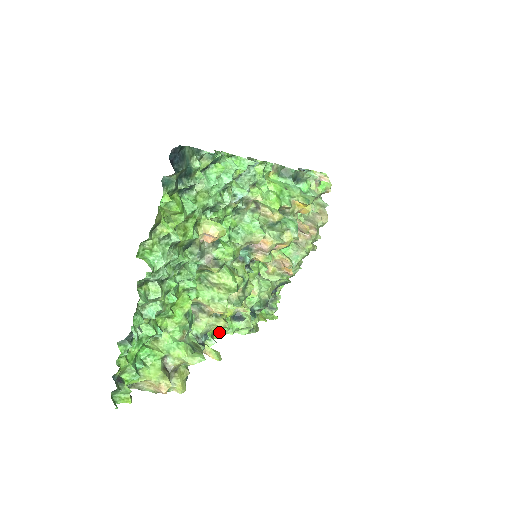
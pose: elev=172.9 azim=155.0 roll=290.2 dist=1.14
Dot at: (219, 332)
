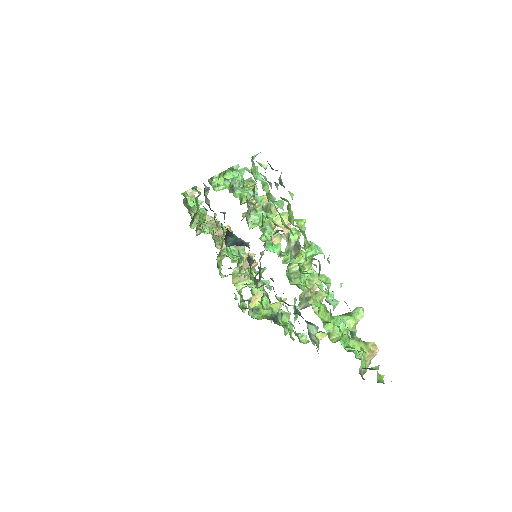
Dot at: (291, 332)
